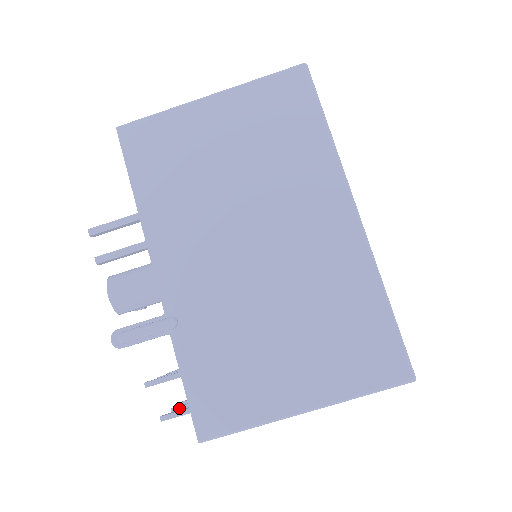
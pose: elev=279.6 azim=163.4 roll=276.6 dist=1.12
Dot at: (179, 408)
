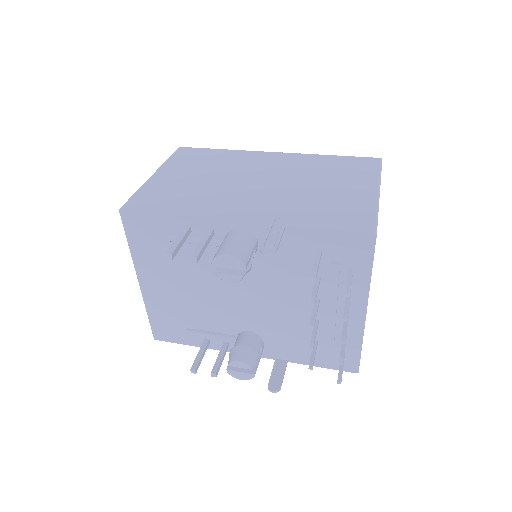
Dot at: (345, 312)
